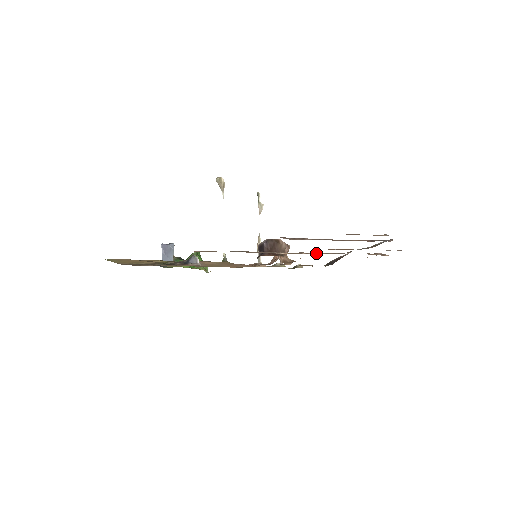
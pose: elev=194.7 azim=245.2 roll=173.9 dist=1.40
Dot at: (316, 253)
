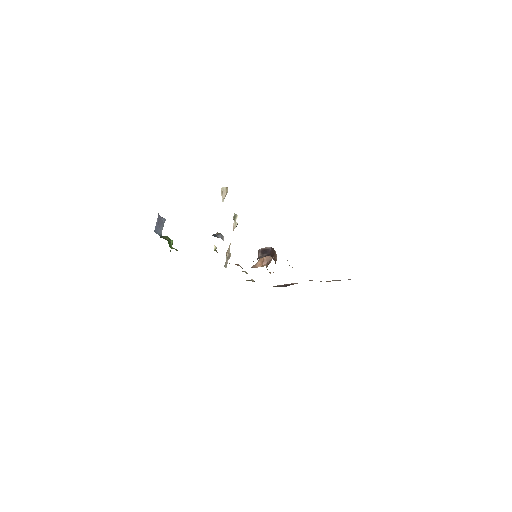
Dot at: occluded
